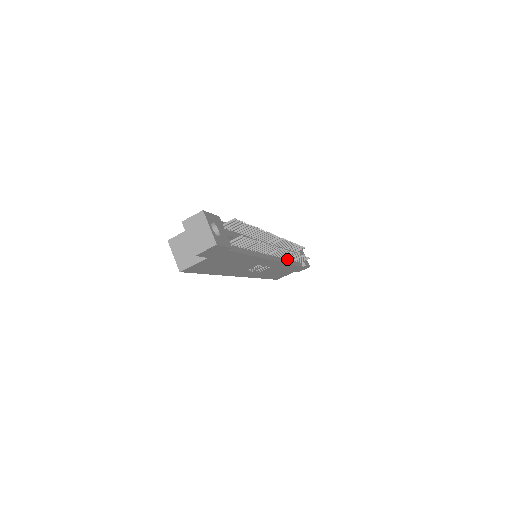
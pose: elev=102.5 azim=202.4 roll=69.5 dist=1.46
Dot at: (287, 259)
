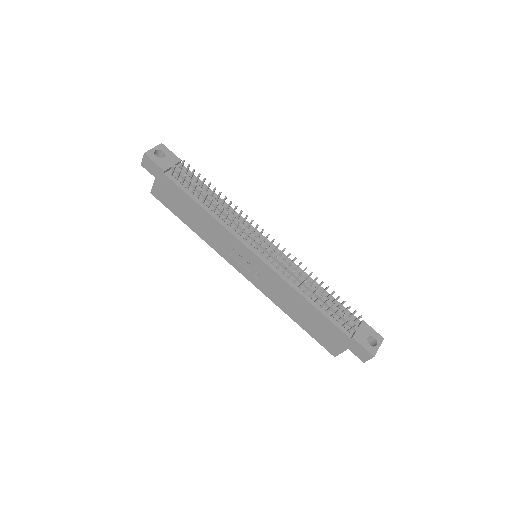
Dot at: (299, 287)
